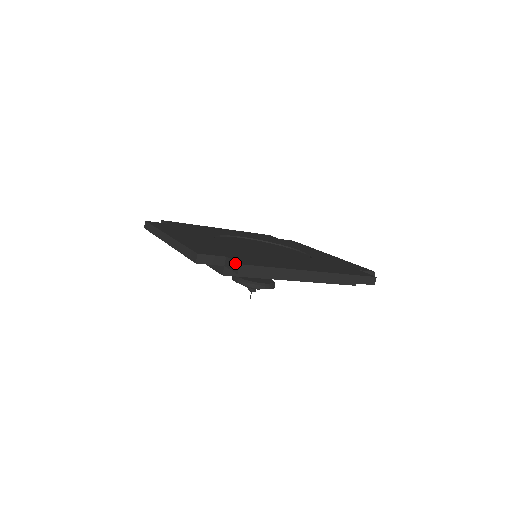
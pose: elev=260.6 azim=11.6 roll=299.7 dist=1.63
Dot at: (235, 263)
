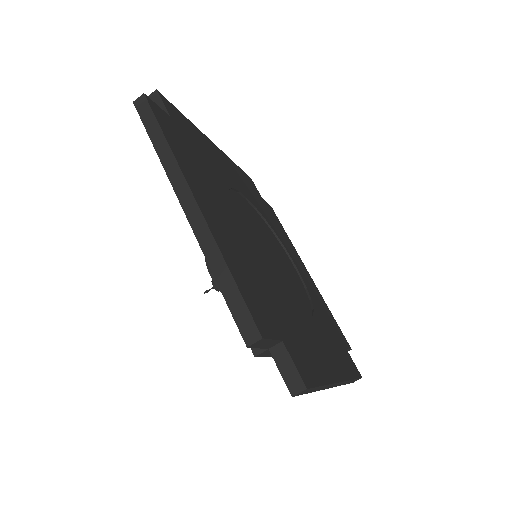
Dot at: (298, 376)
